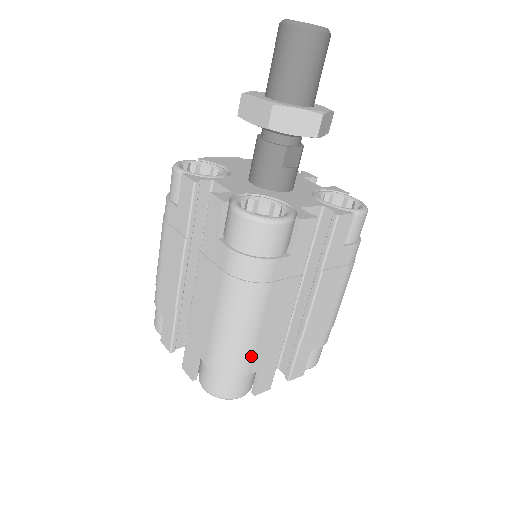
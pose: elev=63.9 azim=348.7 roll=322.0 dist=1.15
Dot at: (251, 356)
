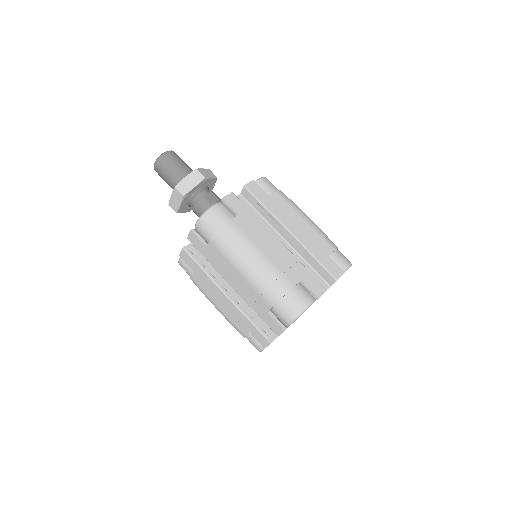
Dot at: (281, 274)
